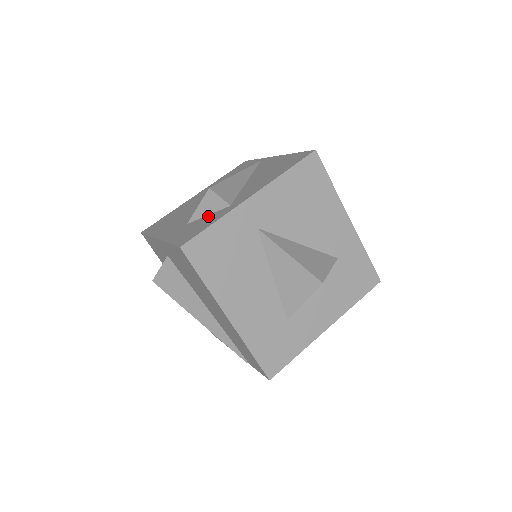
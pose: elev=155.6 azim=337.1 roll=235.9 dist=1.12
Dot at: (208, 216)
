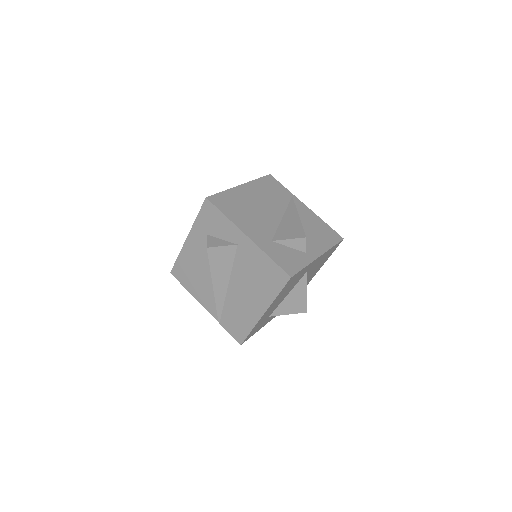
Dot at: (291, 250)
